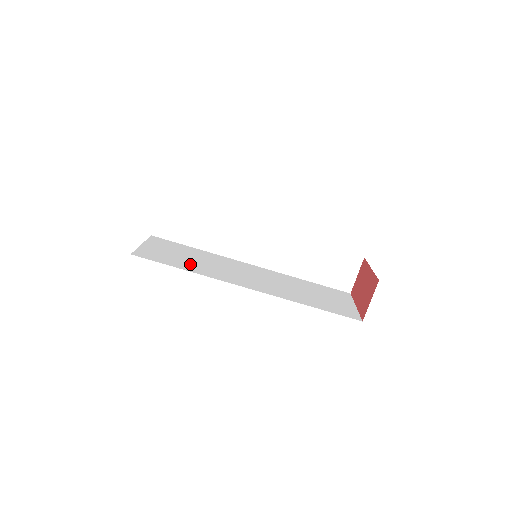
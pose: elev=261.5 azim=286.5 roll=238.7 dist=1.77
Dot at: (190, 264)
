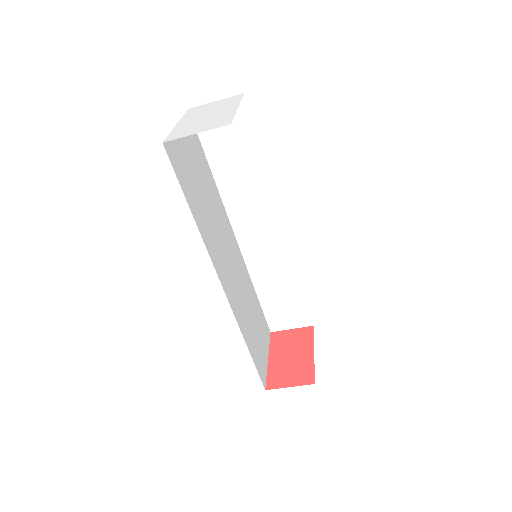
Dot at: (200, 206)
